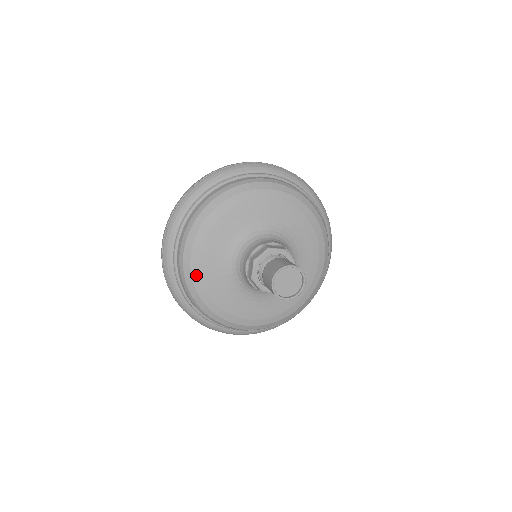
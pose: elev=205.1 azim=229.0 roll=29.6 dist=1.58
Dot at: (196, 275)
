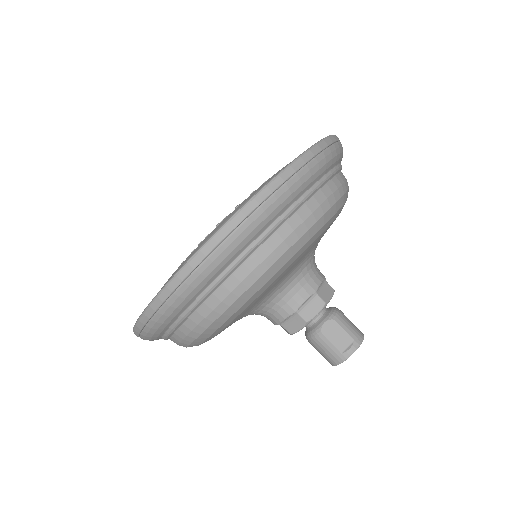
Dot at: (211, 337)
